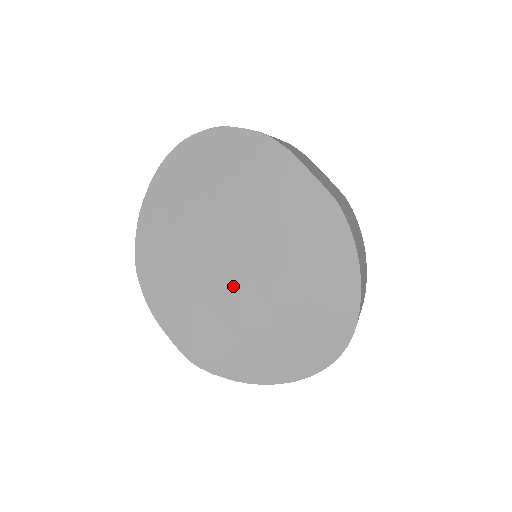
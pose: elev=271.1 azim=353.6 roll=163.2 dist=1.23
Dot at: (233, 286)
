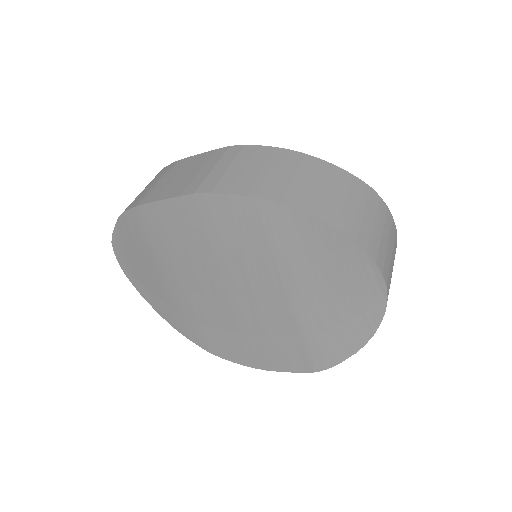
Dot at: (256, 309)
